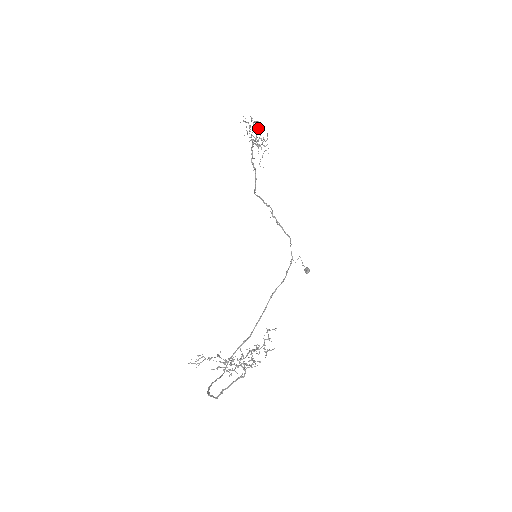
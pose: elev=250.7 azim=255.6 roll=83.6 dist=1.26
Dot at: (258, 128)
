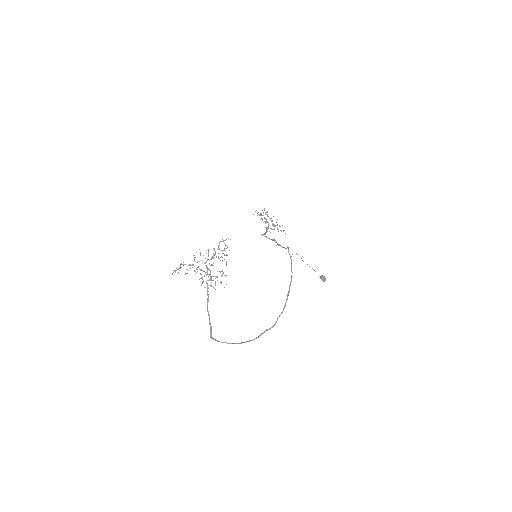
Dot at: occluded
